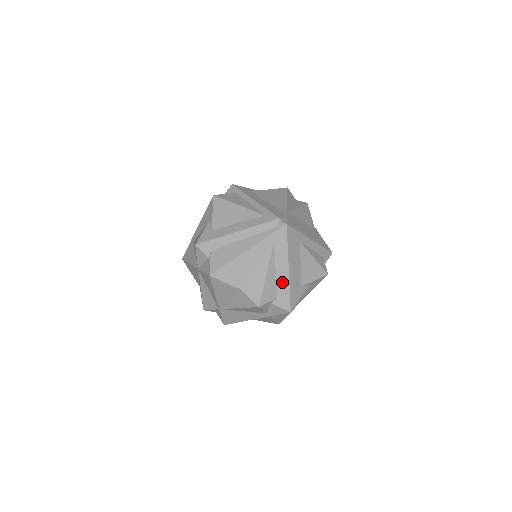
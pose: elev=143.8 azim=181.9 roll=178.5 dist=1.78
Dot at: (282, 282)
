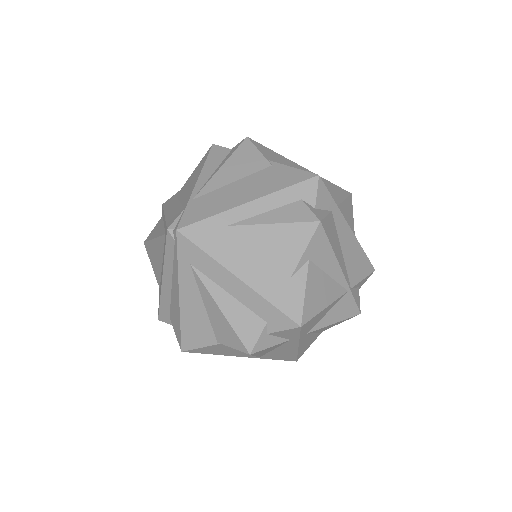
Dot at: (250, 300)
